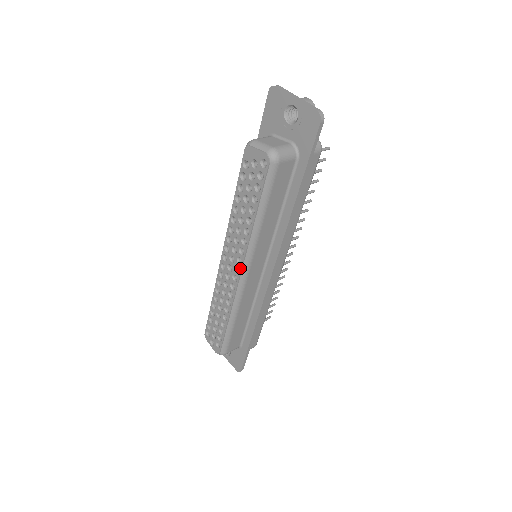
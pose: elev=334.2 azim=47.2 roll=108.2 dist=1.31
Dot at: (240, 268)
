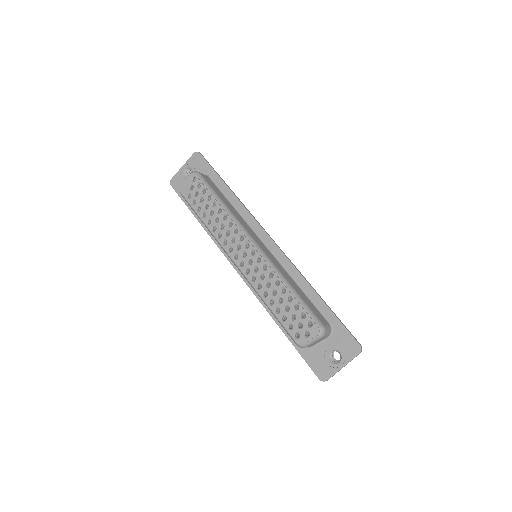
Dot at: (246, 240)
